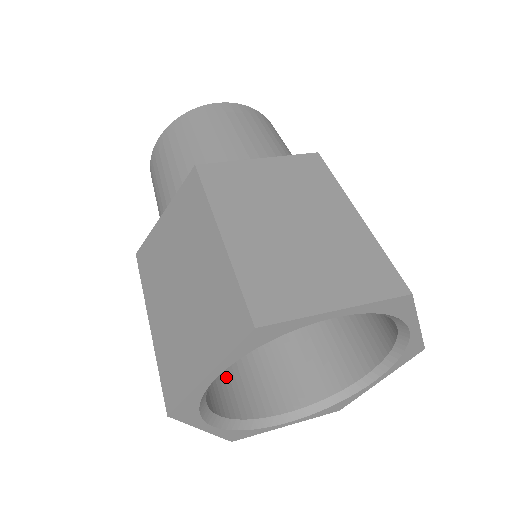
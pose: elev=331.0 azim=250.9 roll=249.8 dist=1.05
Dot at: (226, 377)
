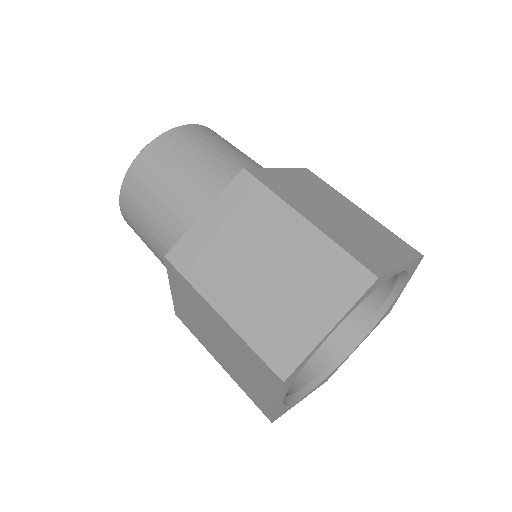
Dot at: occluded
